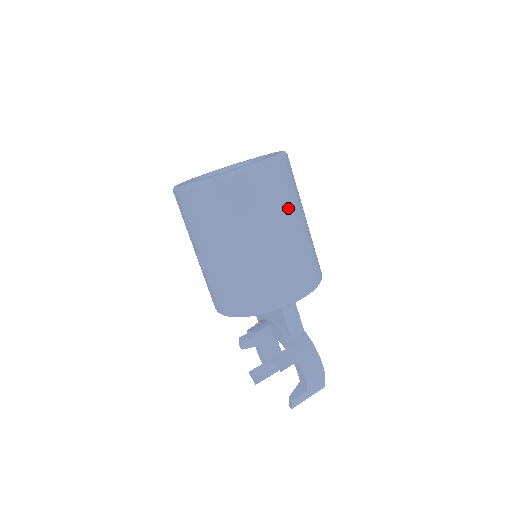
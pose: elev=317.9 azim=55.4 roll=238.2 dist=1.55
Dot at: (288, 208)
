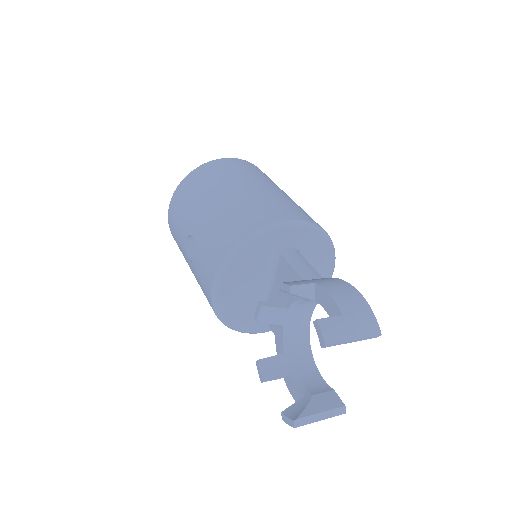
Dot at: (266, 180)
